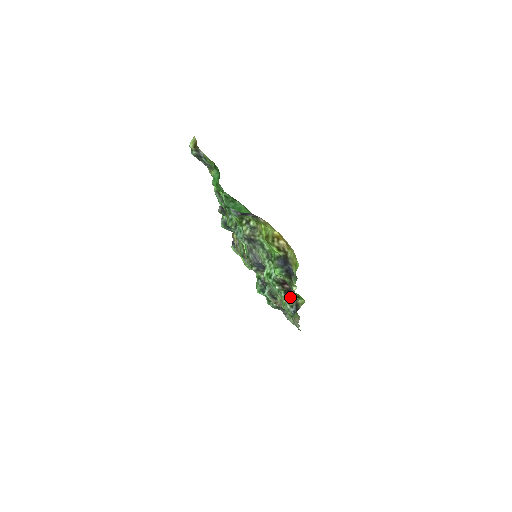
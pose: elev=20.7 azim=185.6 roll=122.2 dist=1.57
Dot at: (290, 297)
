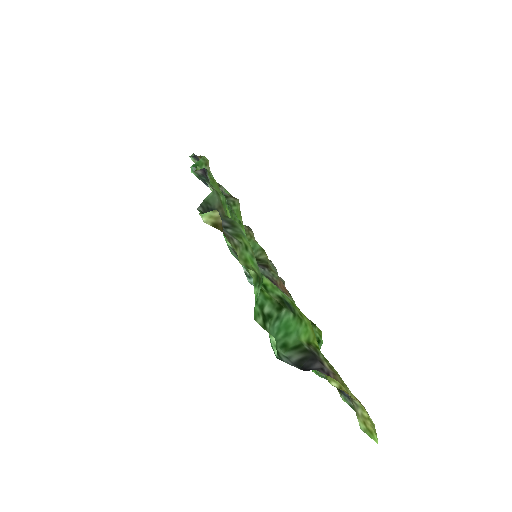
Dot at: occluded
